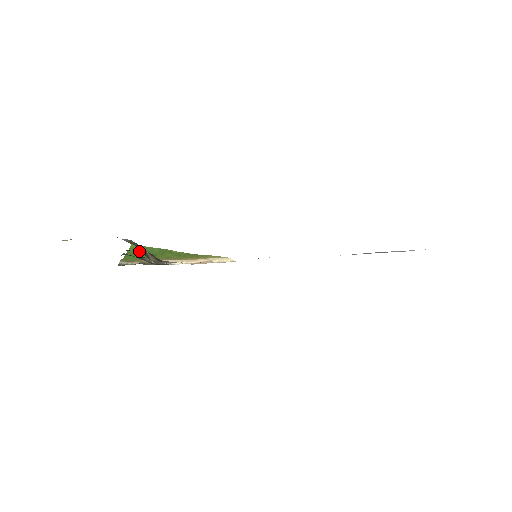
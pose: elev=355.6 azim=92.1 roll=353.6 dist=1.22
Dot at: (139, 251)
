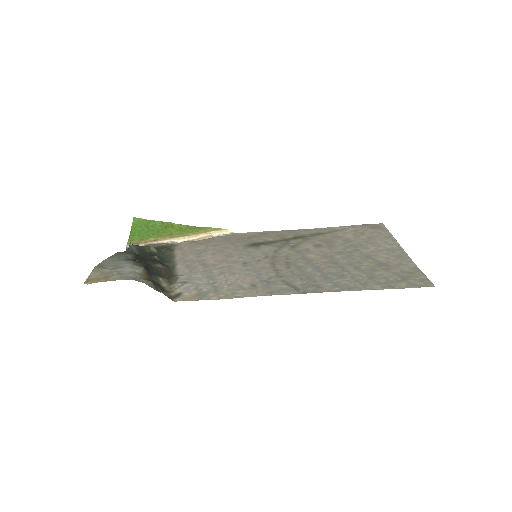
Dot at: (142, 227)
